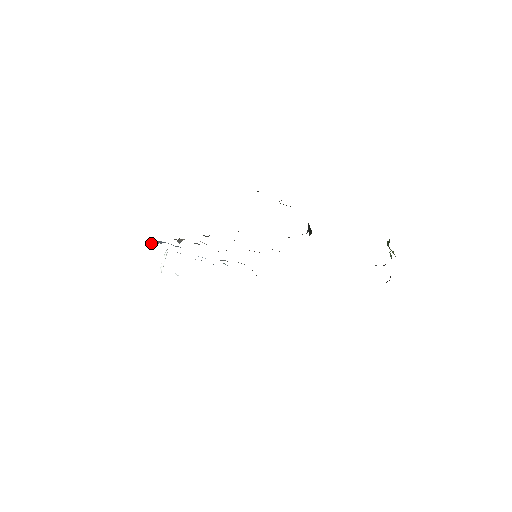
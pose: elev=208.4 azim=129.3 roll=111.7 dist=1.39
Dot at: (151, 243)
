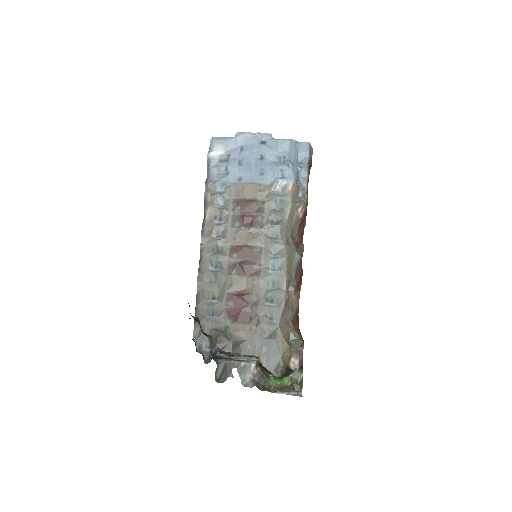
Dot at: (210, 149)
